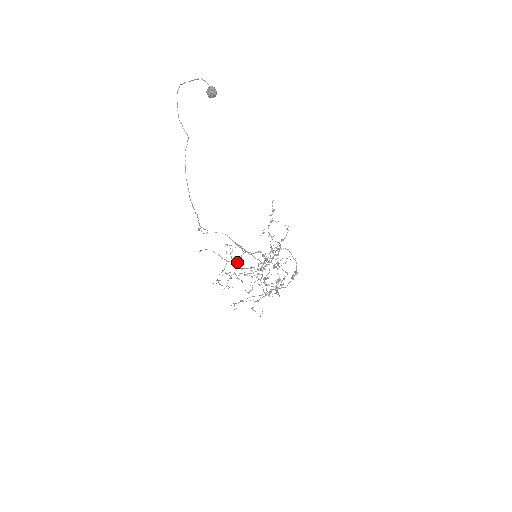
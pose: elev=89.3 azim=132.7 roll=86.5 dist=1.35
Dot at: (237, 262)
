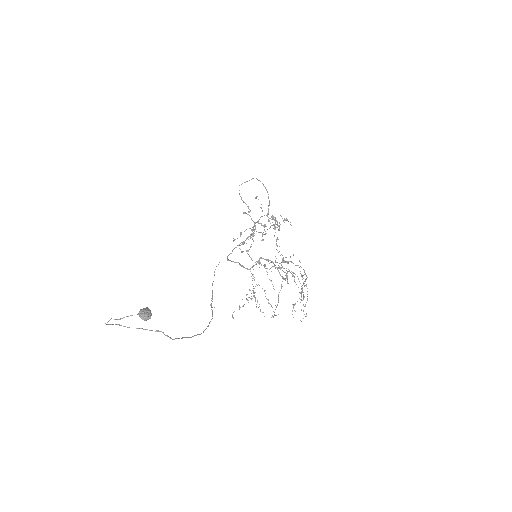
Dot at: occluded
